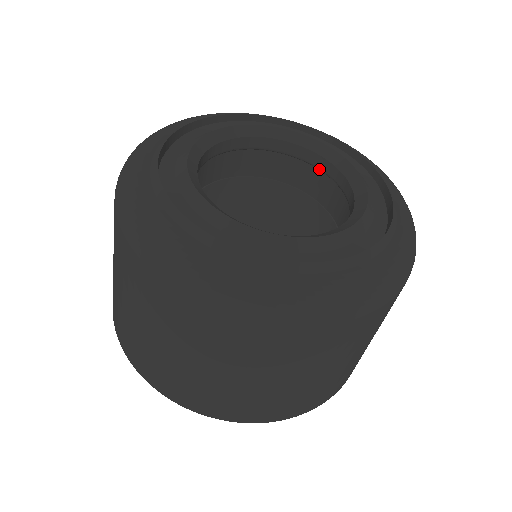
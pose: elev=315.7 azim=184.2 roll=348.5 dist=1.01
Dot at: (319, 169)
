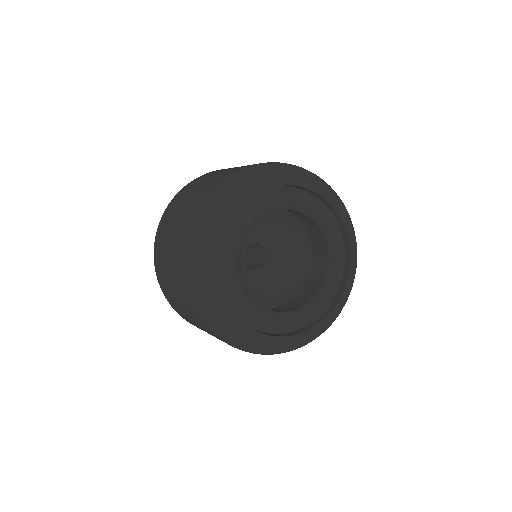
Dot at: (323, 264)
